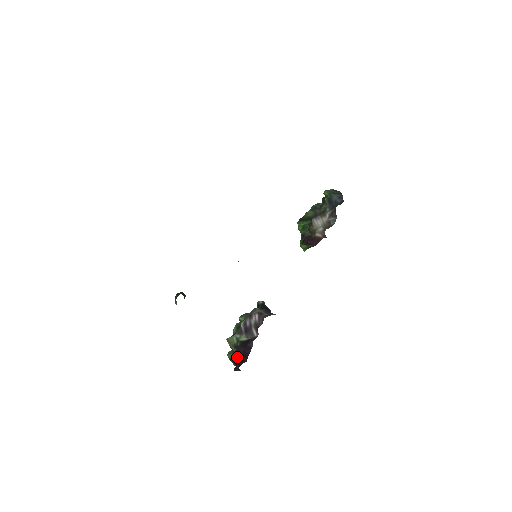
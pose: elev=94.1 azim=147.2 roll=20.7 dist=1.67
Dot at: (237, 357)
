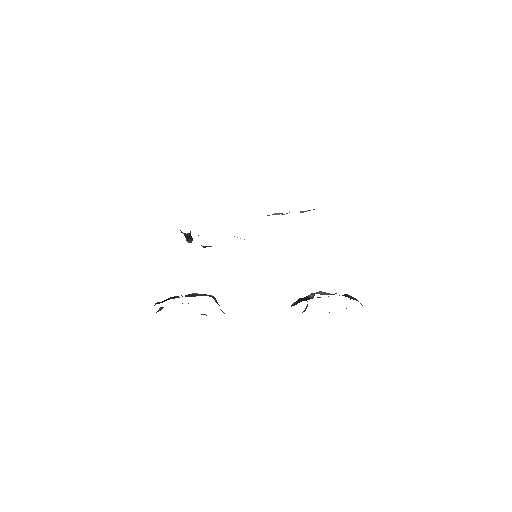
Dot at: (162, 301)
